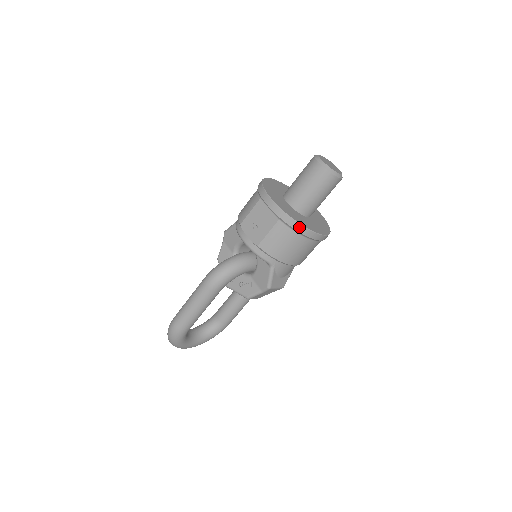
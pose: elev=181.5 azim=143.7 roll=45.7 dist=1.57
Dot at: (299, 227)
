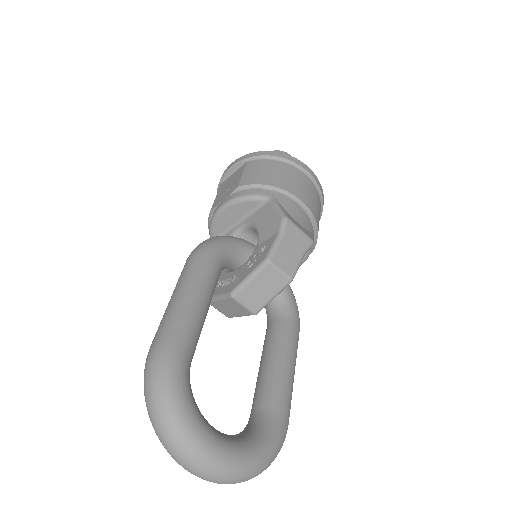
Dot at: (272, 153)
